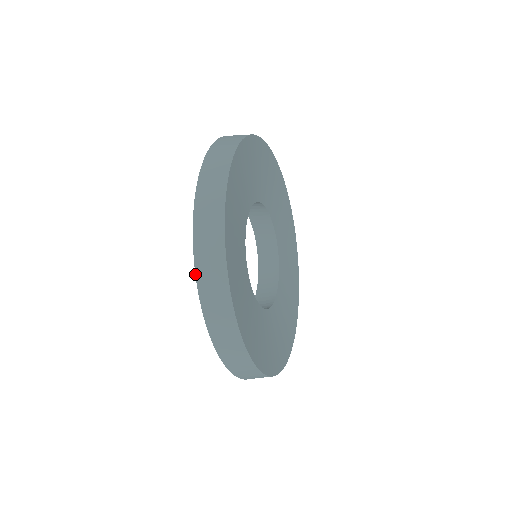
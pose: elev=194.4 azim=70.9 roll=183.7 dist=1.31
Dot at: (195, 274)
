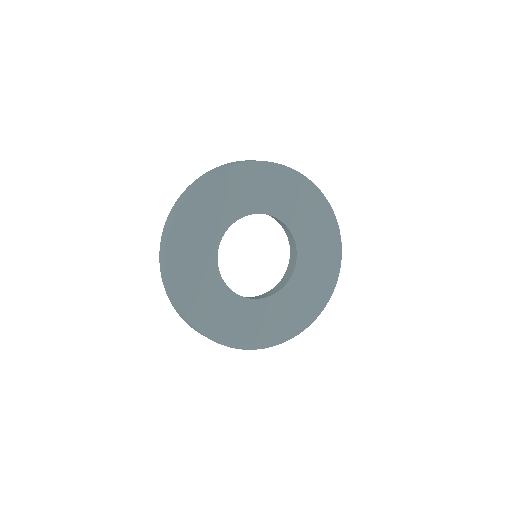
Dot at: (161, 277)
